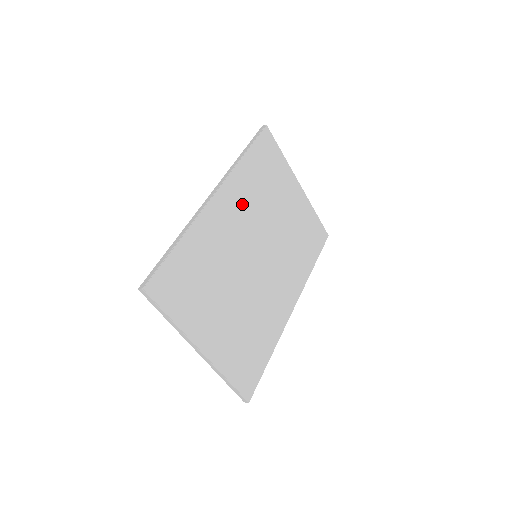
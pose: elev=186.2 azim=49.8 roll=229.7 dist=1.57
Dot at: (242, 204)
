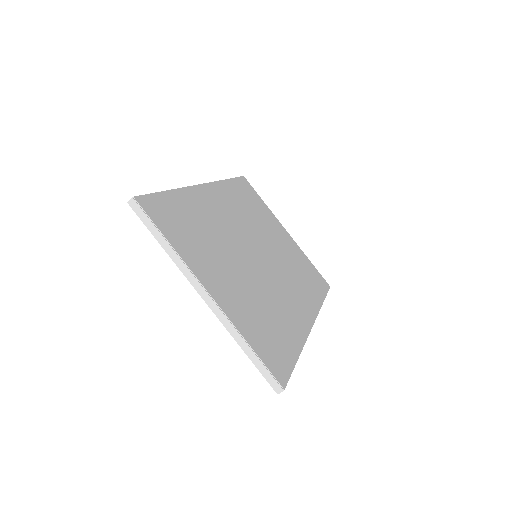
Dot at: (232, 207)
